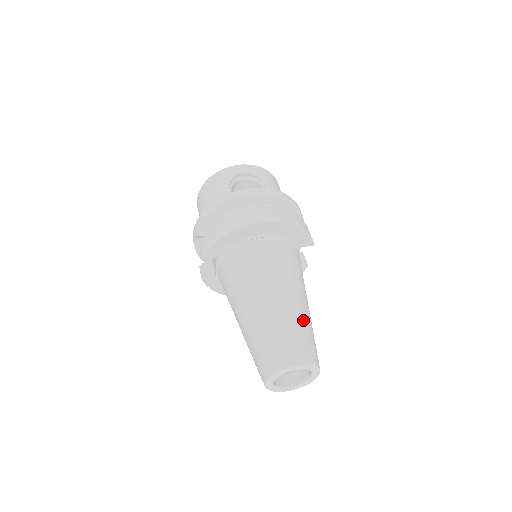
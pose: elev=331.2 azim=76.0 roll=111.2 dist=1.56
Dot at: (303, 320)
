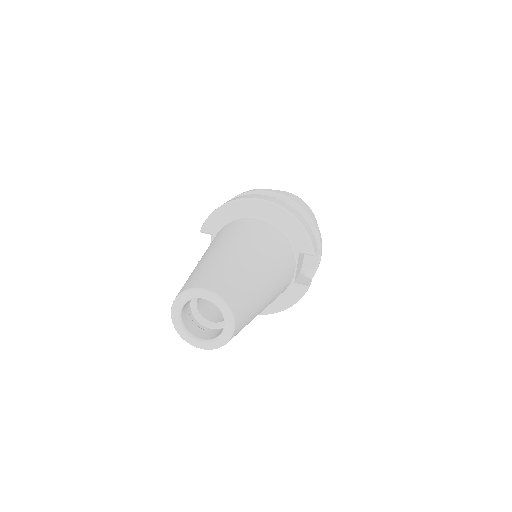
Dot at: (246, 273)
